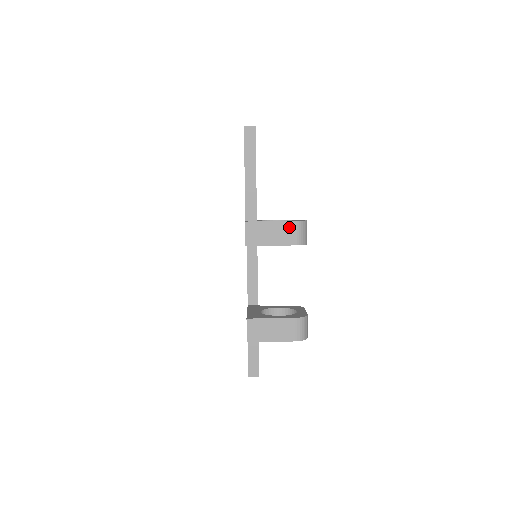
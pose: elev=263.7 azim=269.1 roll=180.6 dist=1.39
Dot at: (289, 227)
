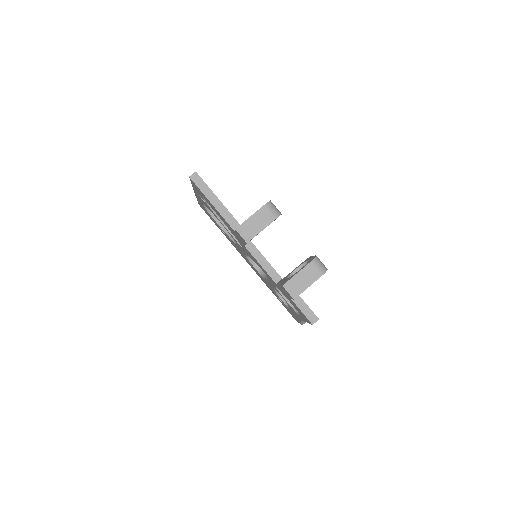
Dot at: (263, 212)
